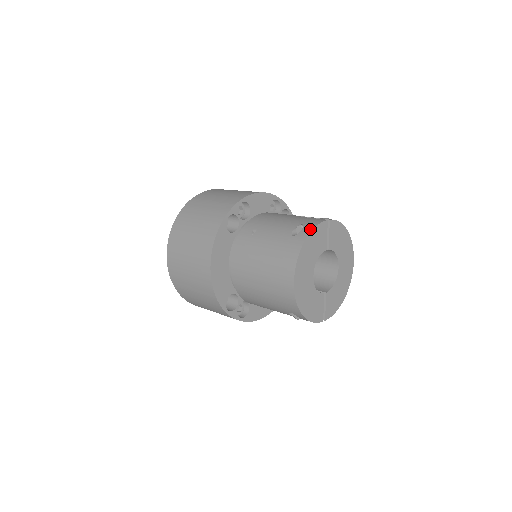
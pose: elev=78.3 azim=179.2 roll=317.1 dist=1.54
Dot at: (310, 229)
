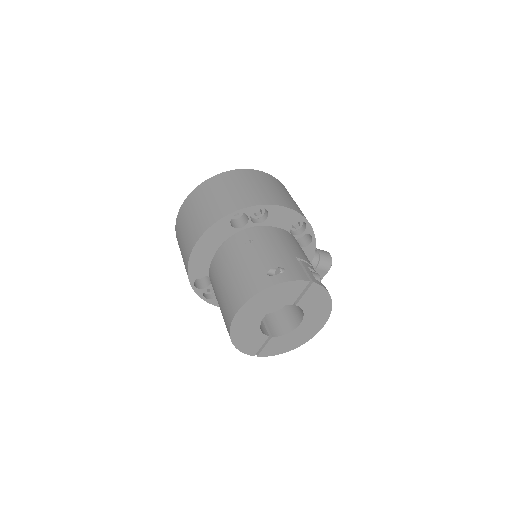
Dot at: (283, 280)
